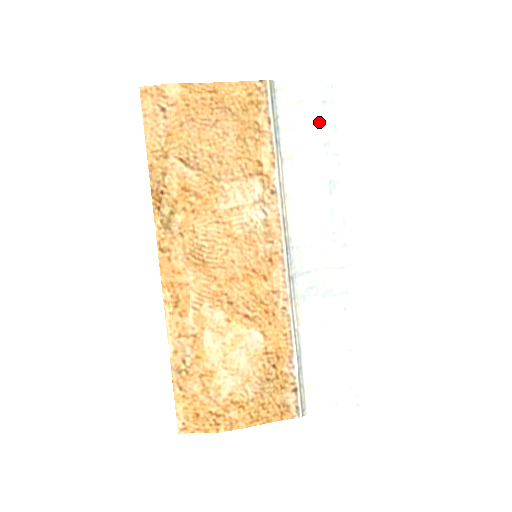
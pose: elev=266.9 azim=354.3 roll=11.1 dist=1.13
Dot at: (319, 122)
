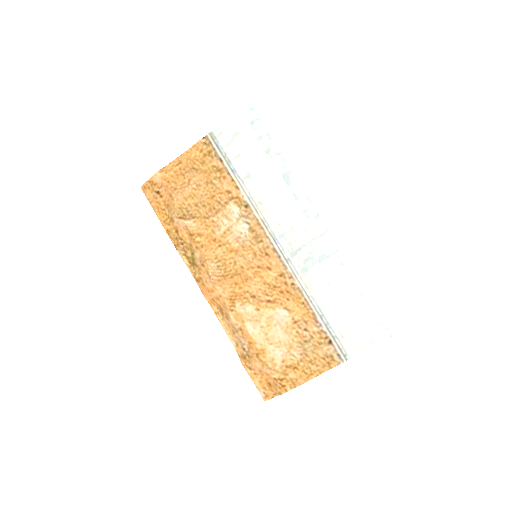
Dot at: (255, 139)
